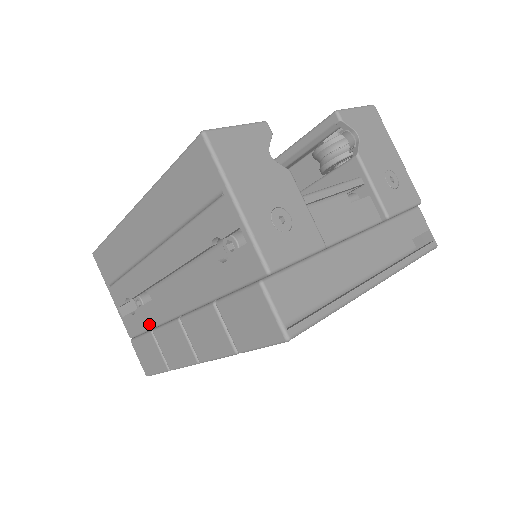
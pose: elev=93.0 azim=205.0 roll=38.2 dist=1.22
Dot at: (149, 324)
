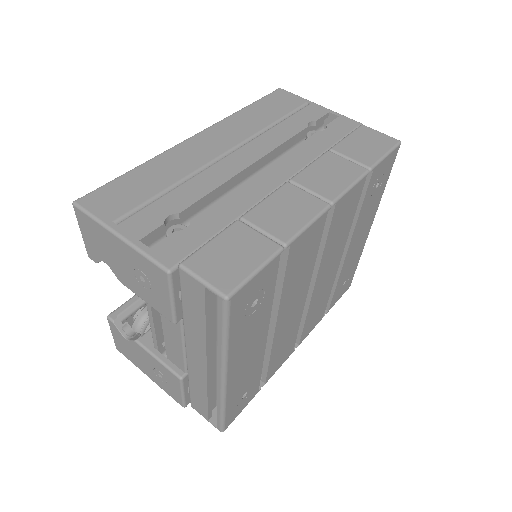
Dot at: (226, 220)
